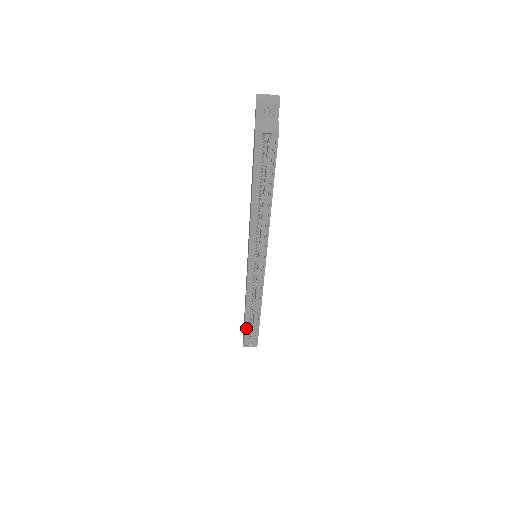
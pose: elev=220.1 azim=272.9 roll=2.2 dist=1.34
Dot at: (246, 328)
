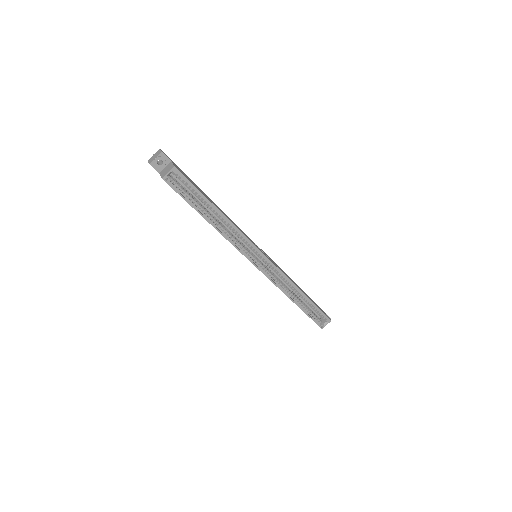
Dot at: (307, 313)
